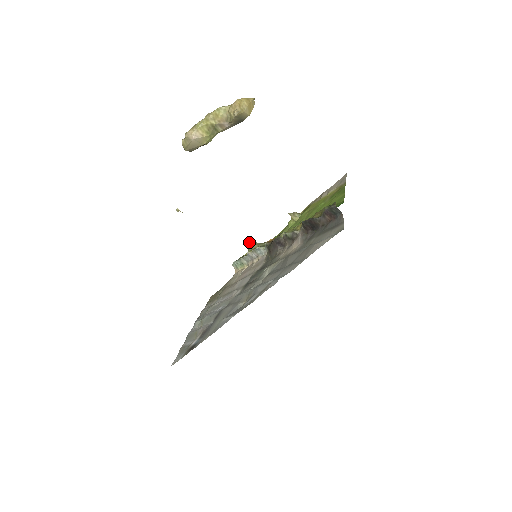
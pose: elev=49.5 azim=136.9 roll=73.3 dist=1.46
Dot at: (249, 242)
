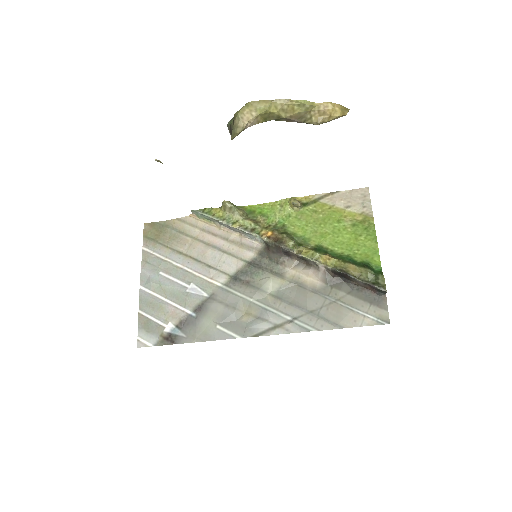
Dot at: (228, 204)
